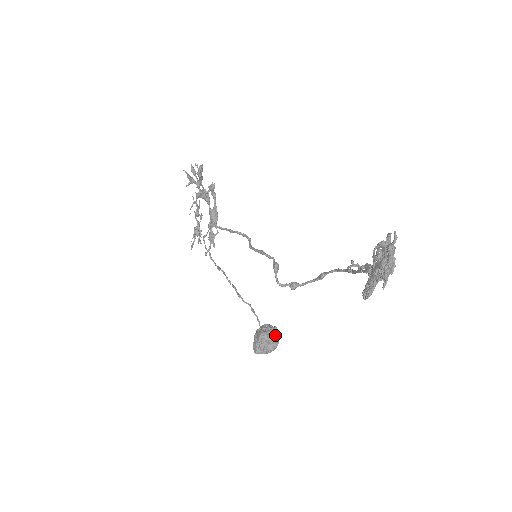
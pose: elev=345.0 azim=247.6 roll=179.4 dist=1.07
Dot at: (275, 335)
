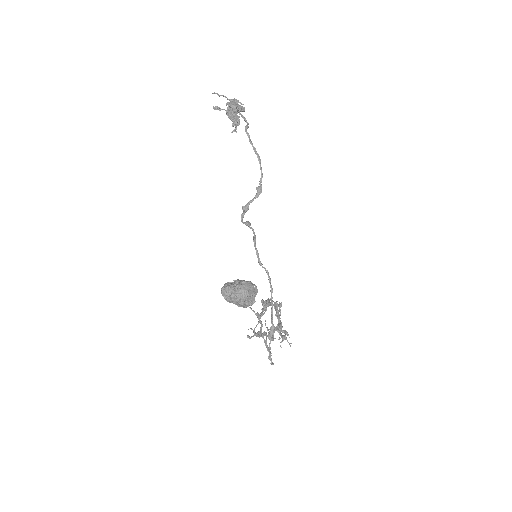
Dot at: (247, 281)
